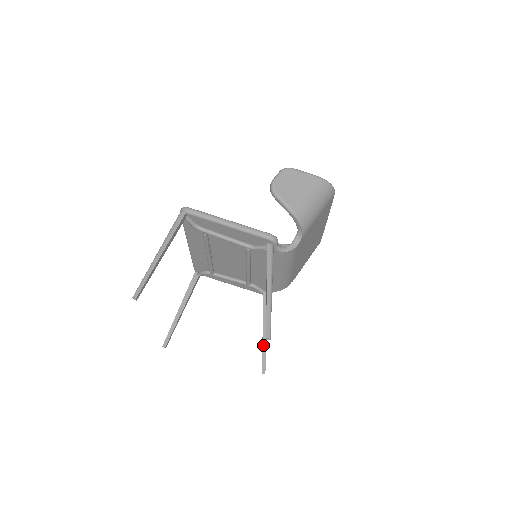
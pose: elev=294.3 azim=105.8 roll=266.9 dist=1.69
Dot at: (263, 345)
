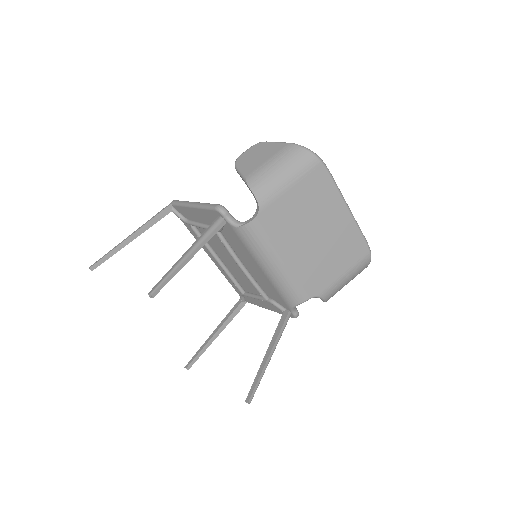
Dot at: (260, 368)
